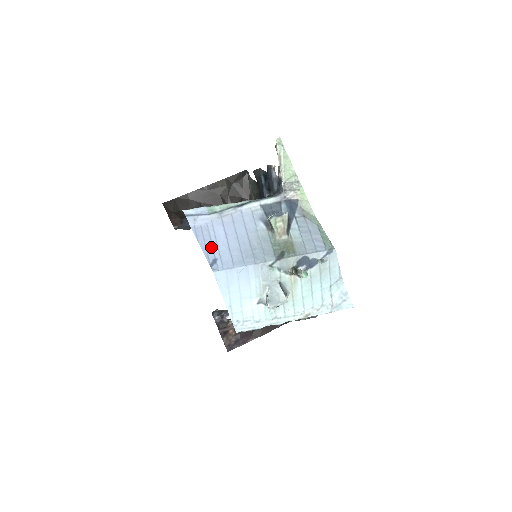
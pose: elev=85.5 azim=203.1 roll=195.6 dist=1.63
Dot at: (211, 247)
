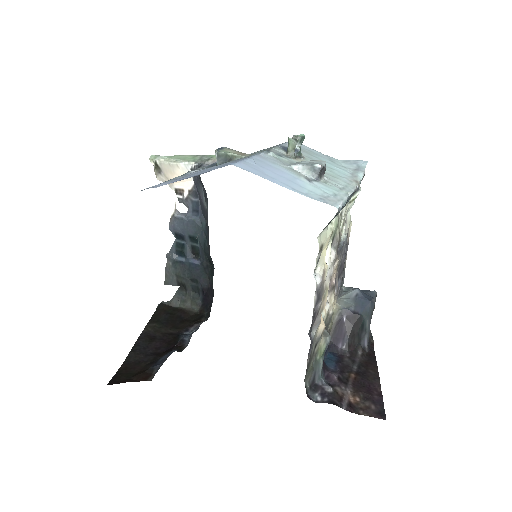
Dot at: occluded
